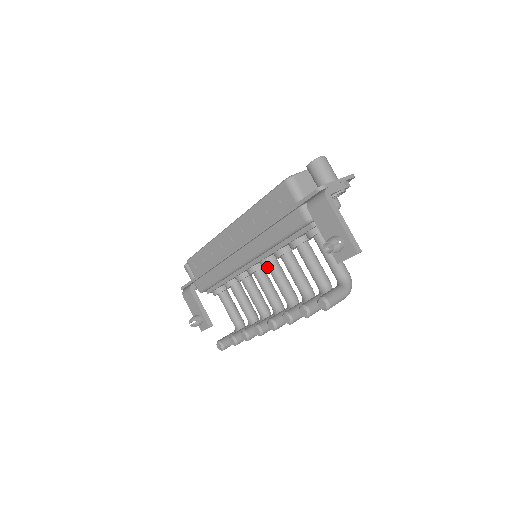
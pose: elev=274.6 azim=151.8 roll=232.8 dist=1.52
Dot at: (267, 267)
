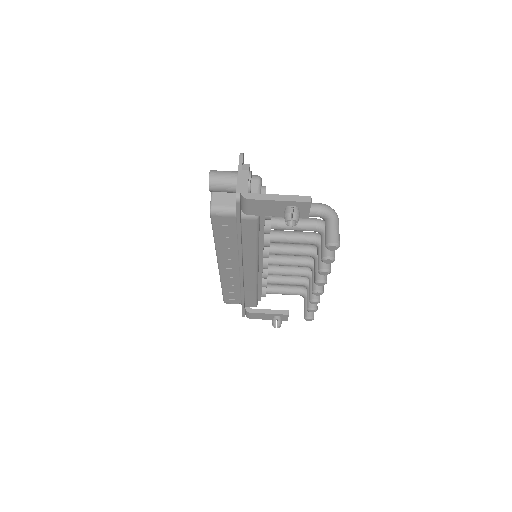
Dot at: occluded
